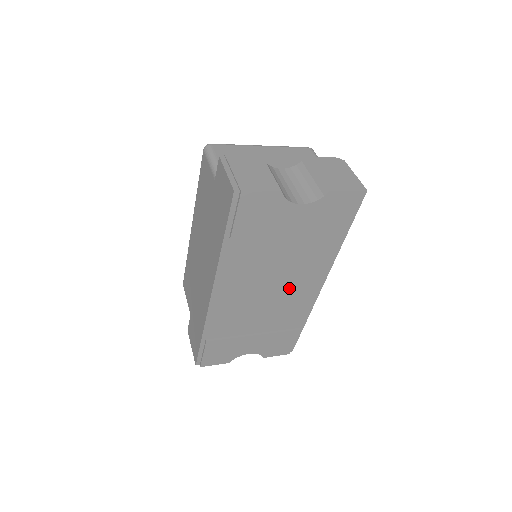
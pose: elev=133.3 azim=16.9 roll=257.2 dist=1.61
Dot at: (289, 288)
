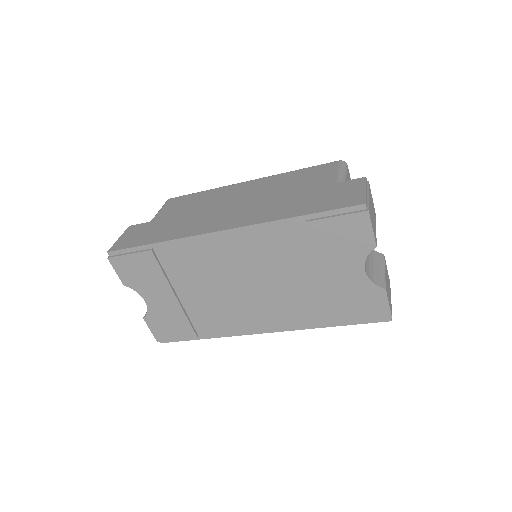
Dot at: (252, 303)
